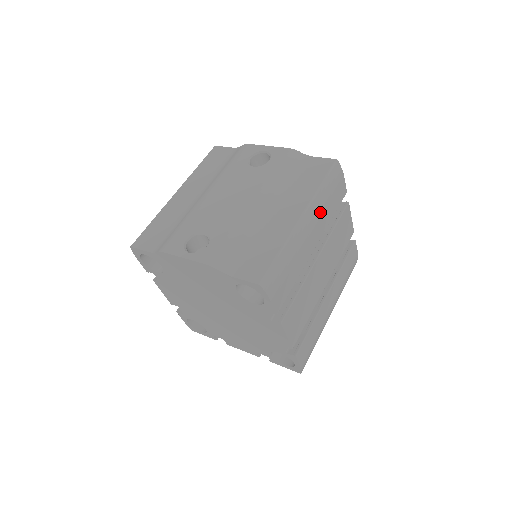
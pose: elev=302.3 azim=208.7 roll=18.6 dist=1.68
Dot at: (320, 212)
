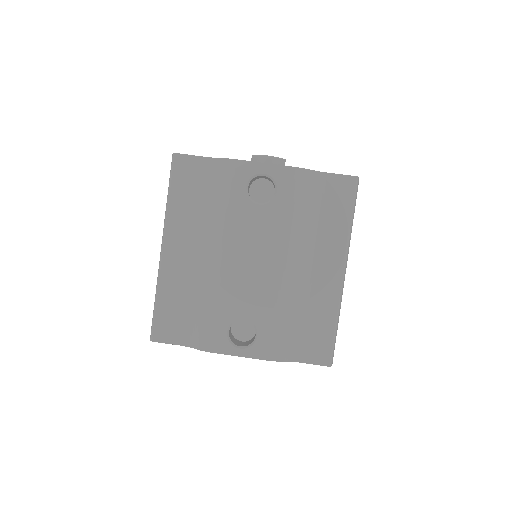
Dot at: occluded
